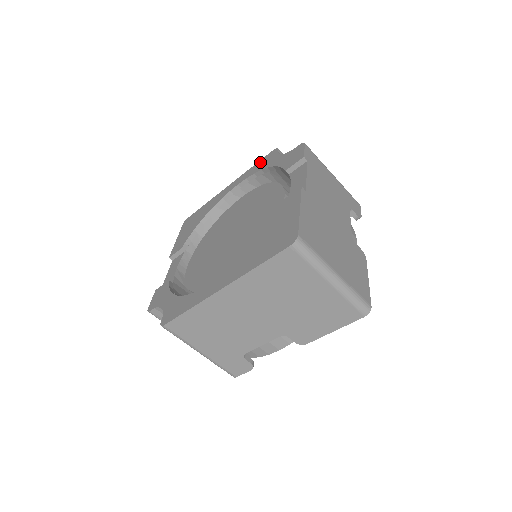
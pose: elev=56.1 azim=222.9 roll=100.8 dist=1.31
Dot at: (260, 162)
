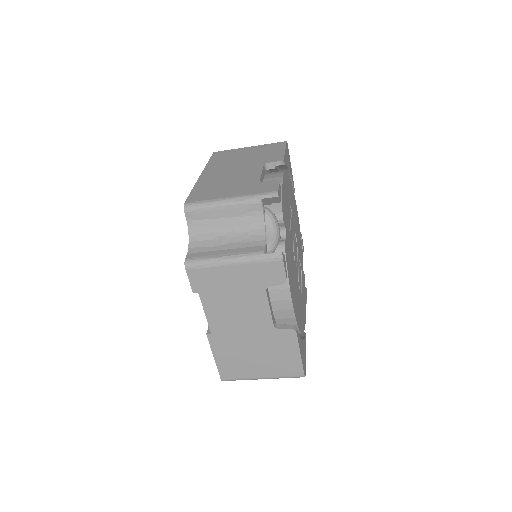
Dot at: occluded
